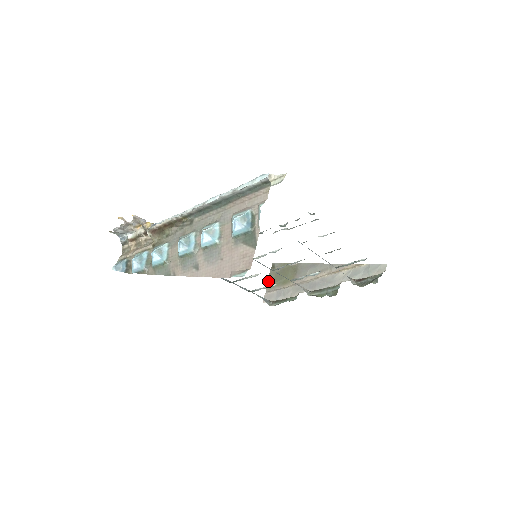
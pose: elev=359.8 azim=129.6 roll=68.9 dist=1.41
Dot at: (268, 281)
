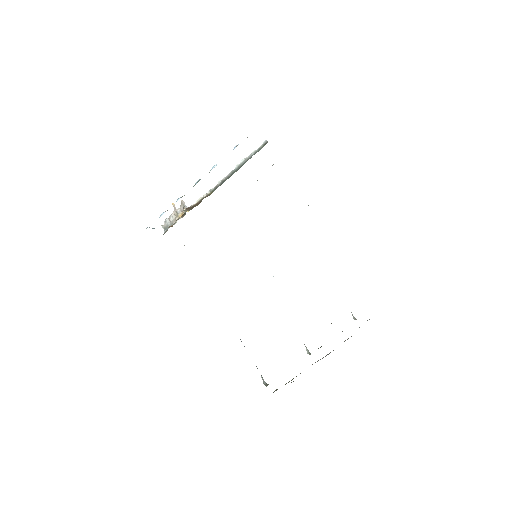
Dot at: (277, 389)
